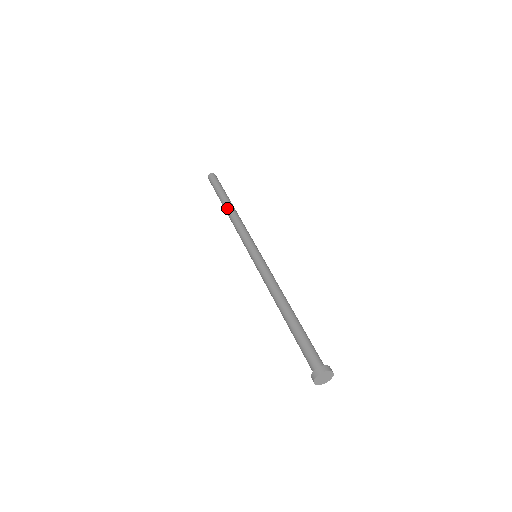
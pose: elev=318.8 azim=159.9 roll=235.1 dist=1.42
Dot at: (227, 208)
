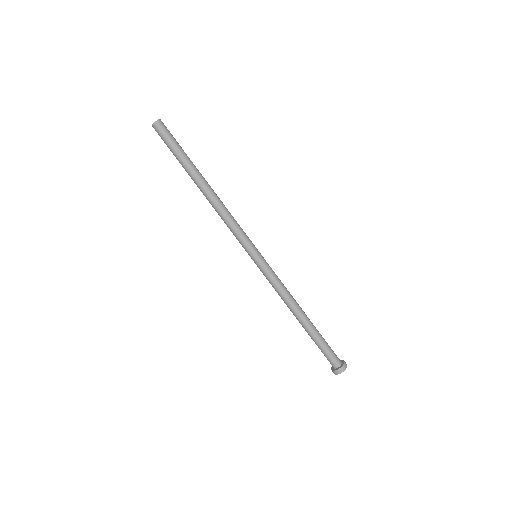
Dot at: (201, 191)
